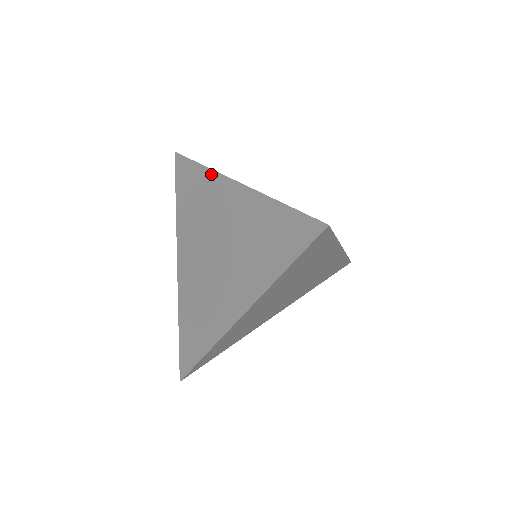
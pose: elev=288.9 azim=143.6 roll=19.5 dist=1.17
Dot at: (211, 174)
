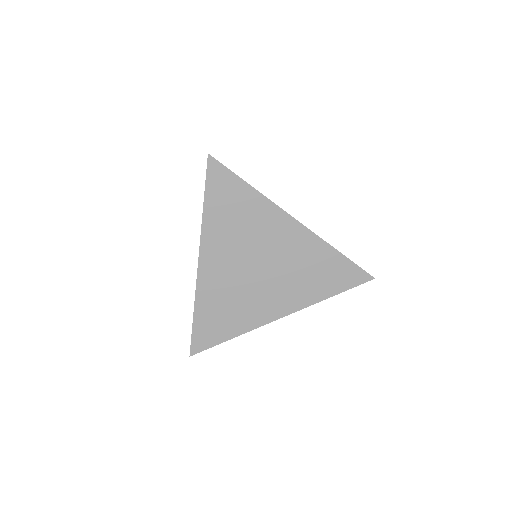
Dot at: occluded
